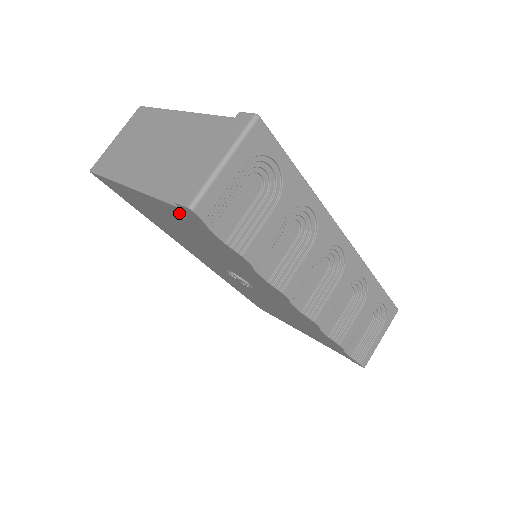
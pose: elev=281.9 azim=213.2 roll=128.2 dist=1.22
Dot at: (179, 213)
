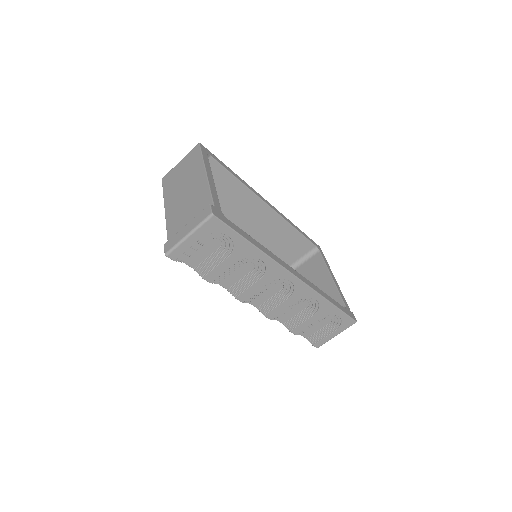
Dot at: occluded
